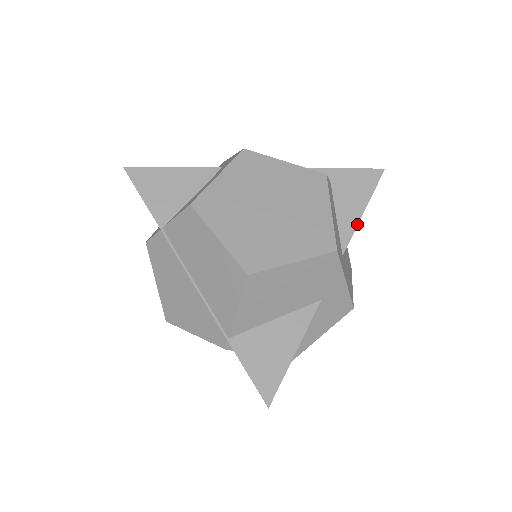
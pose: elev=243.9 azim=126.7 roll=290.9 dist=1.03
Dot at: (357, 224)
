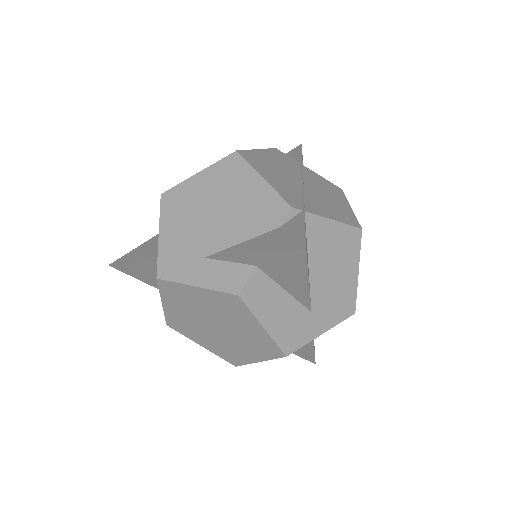
Dot at: (309, 294)
